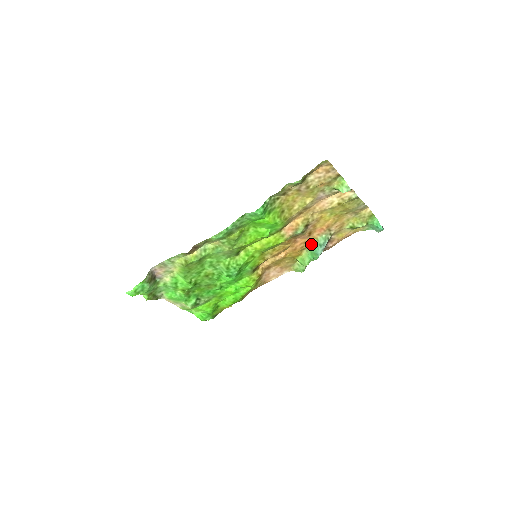
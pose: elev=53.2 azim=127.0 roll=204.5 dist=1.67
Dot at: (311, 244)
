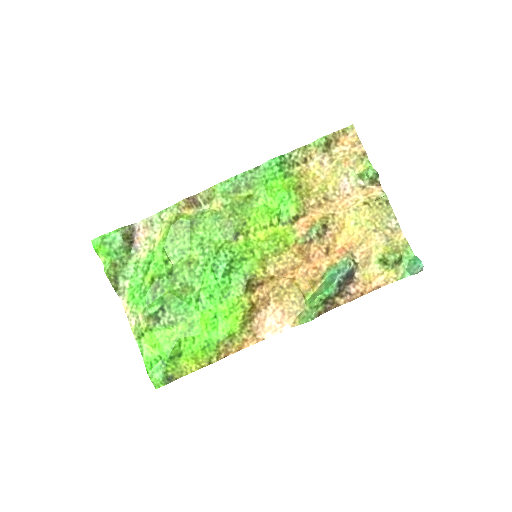
Dot at: (327, 273)
